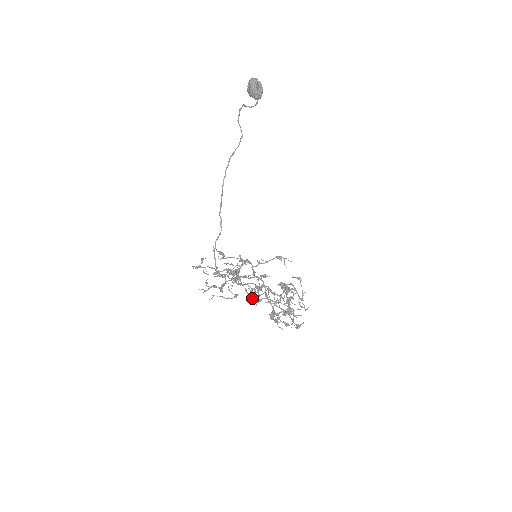
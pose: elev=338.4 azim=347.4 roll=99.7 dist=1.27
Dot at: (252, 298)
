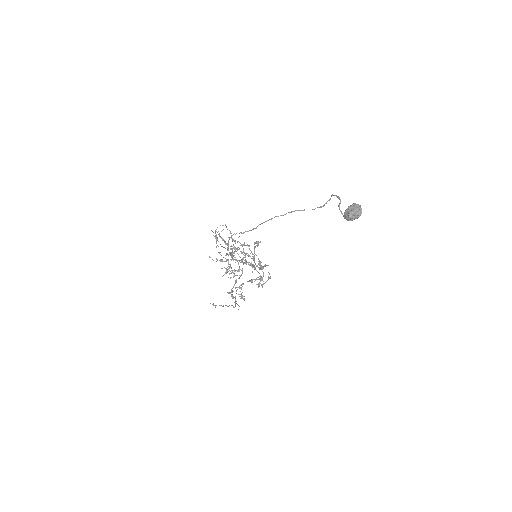
Dot at: (212, 304)
